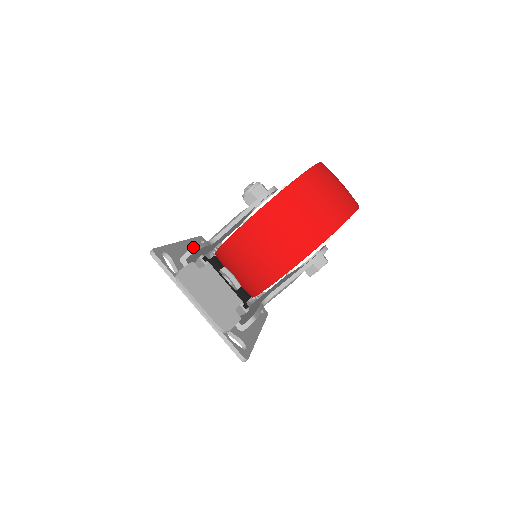
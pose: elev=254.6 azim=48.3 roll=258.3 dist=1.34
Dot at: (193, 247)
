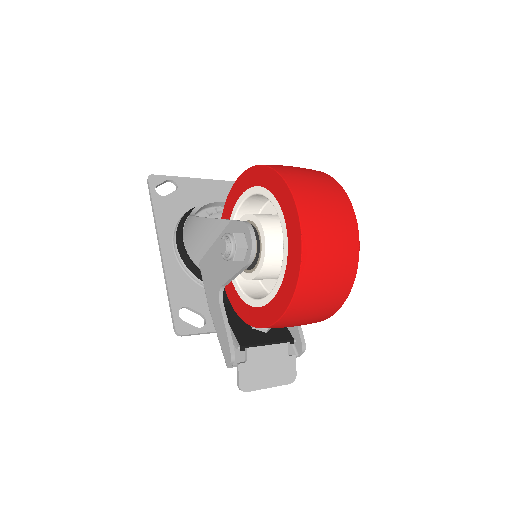
Dot at: (231, 358)
